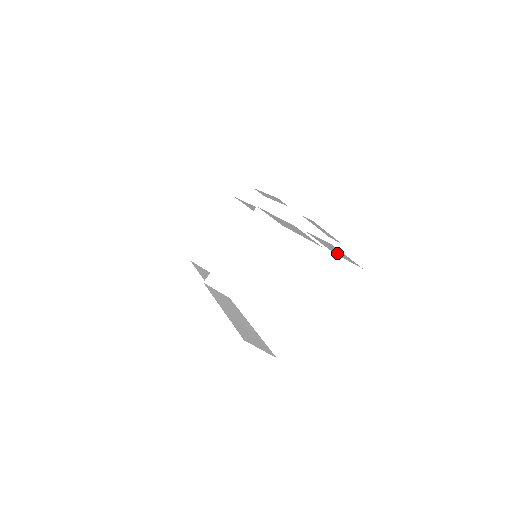
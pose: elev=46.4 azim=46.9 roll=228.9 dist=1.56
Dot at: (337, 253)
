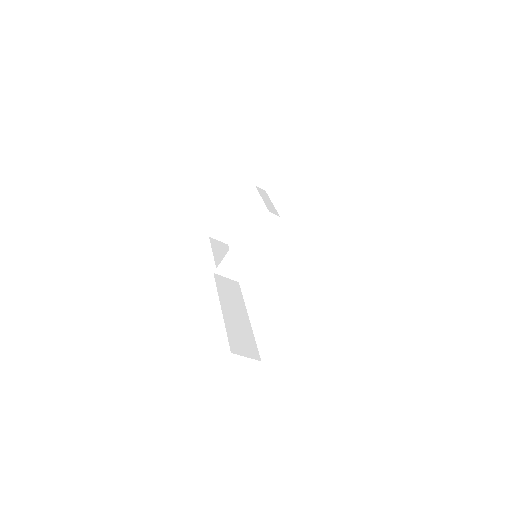
Dot at: occluded
